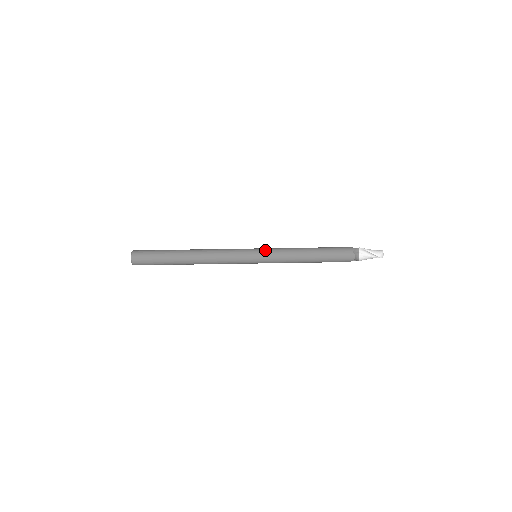
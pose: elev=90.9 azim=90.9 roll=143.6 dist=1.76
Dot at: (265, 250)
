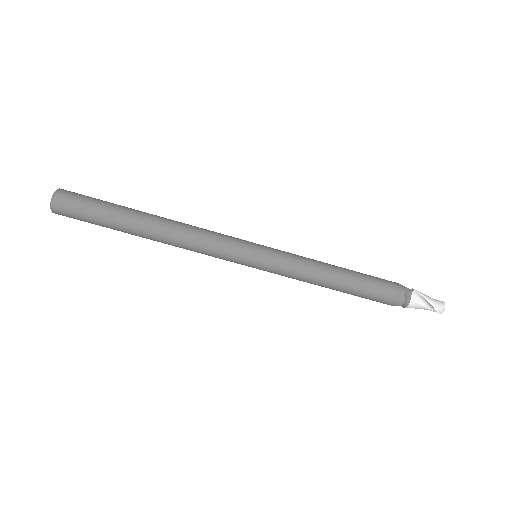
Dot at: (273, 252)
